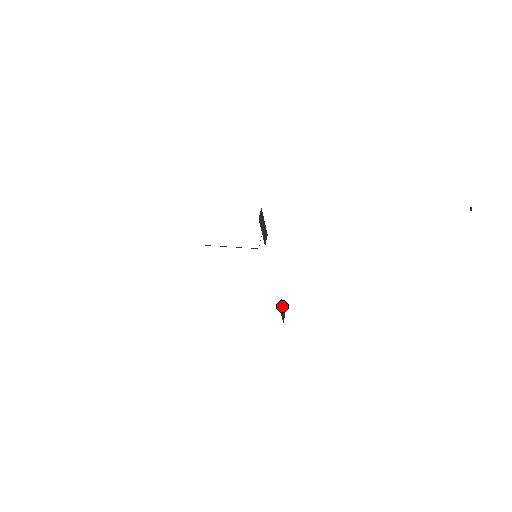
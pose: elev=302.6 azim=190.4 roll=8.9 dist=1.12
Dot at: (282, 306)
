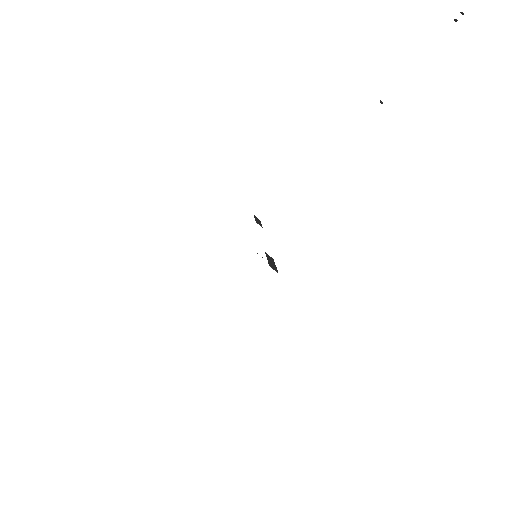
Dot at: (256, 221)
